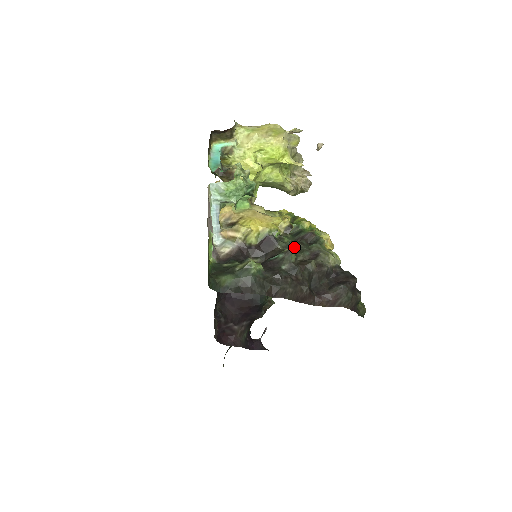
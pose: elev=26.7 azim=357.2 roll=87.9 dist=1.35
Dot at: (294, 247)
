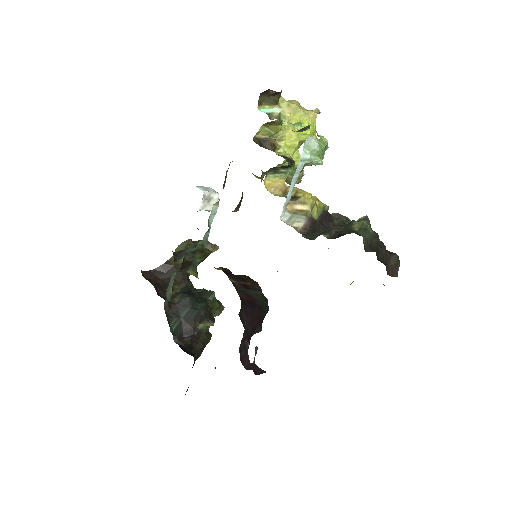
Dot at: (345, 223)
